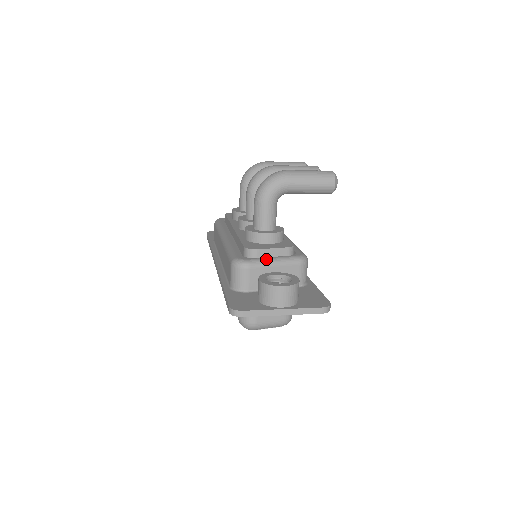
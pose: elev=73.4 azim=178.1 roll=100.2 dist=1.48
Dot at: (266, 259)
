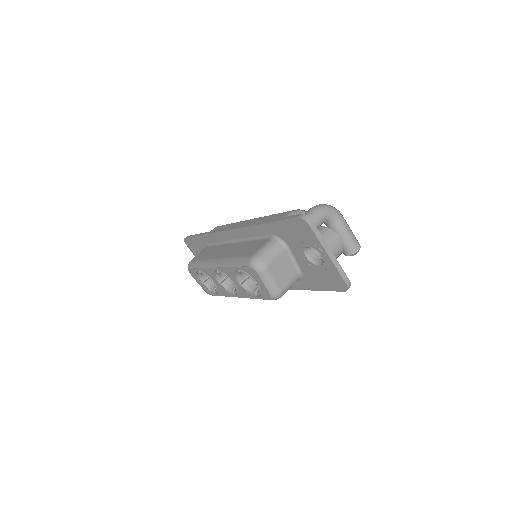
Dot at: occluded
